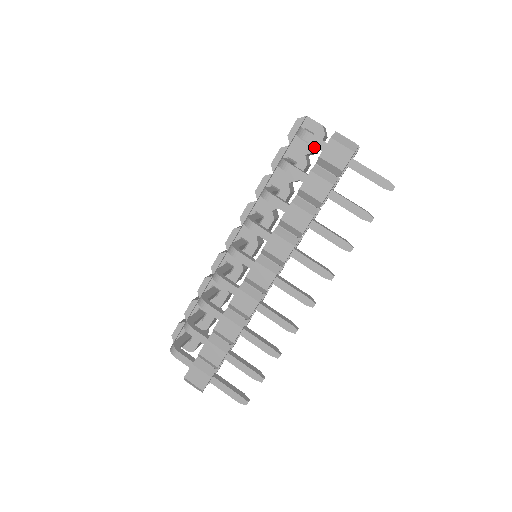
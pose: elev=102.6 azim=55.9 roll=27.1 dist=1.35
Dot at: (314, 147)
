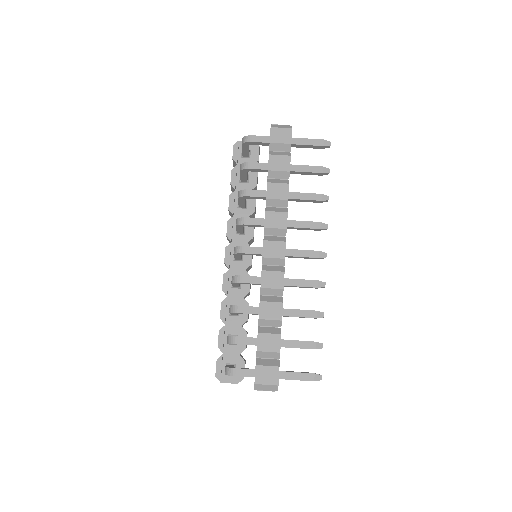
Dot at: (256, 157)
